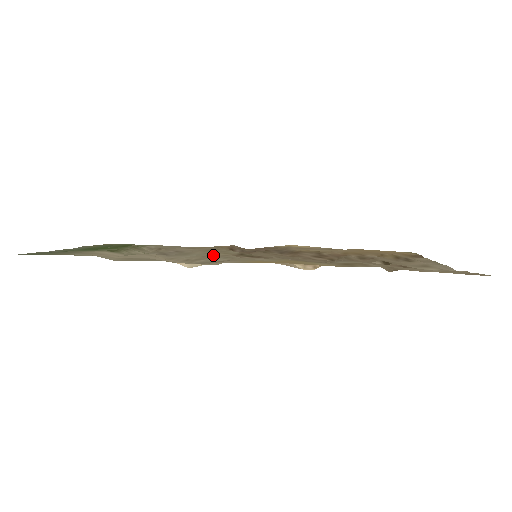
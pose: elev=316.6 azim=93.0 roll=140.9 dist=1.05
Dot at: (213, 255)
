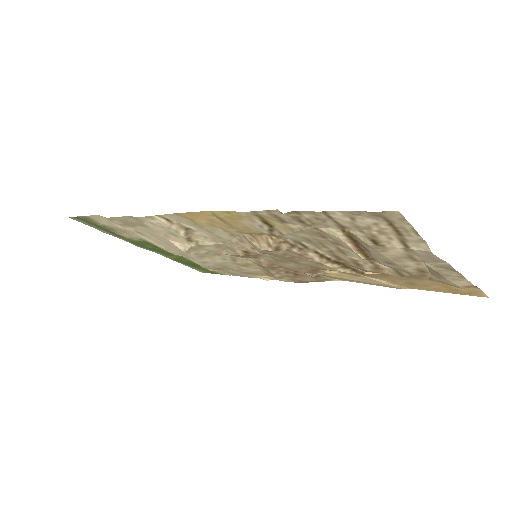
Dot at: (220, 252)
